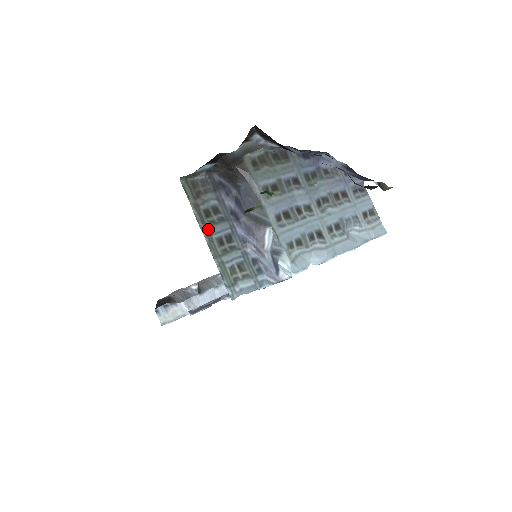
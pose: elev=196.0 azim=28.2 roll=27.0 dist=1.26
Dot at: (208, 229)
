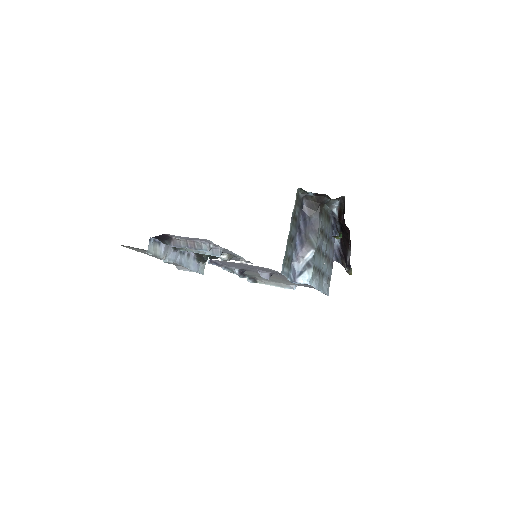
Dot at: (292, 226)
